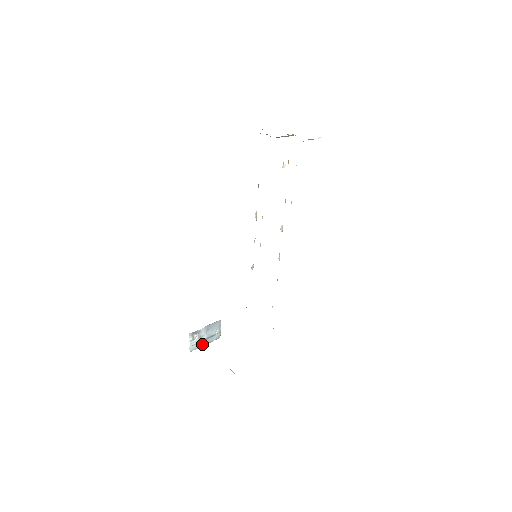
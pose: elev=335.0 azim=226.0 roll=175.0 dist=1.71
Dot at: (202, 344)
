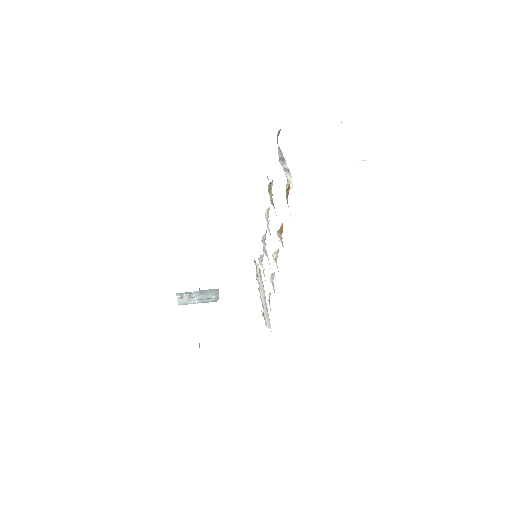
Dot at: (194, 302)
